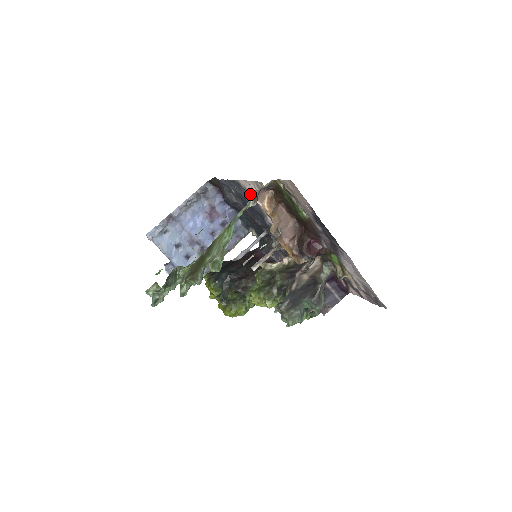
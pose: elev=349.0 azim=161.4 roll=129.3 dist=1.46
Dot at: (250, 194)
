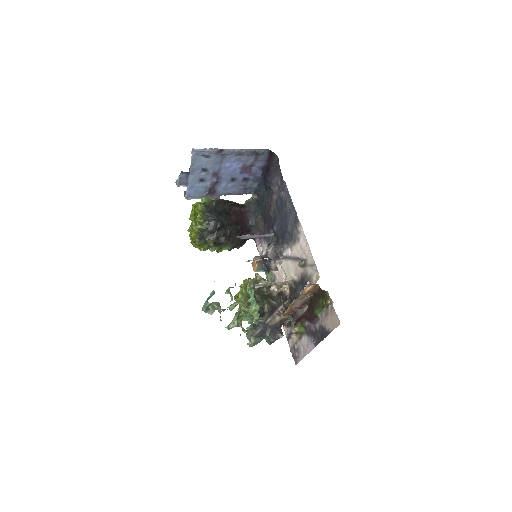
Dot at: occluded
